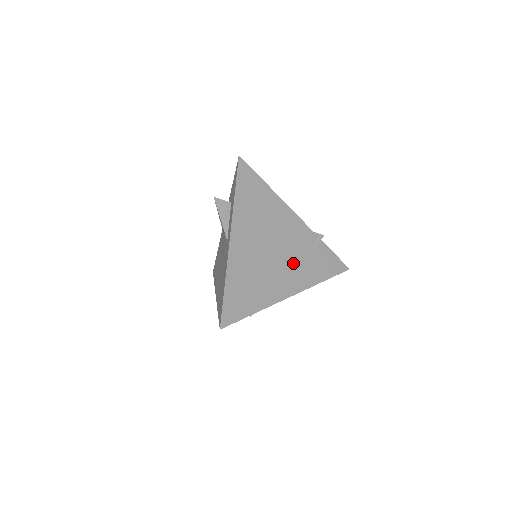
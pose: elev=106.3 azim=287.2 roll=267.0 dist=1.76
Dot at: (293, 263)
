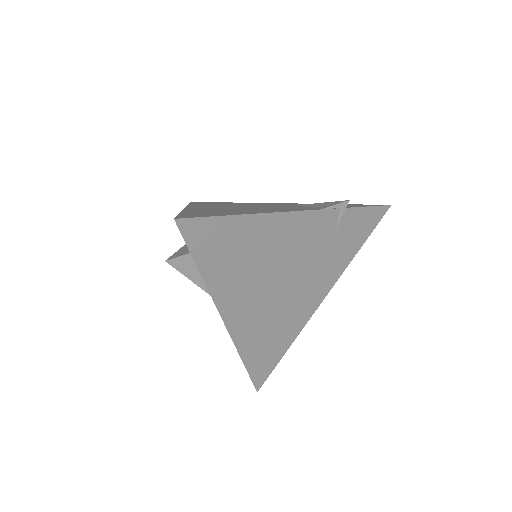
Dot at: (314, 270)
